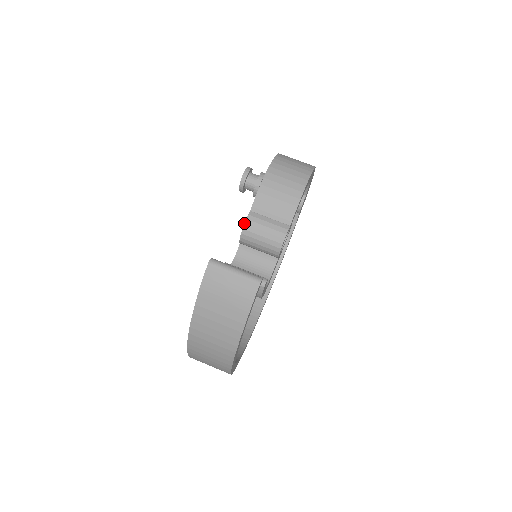
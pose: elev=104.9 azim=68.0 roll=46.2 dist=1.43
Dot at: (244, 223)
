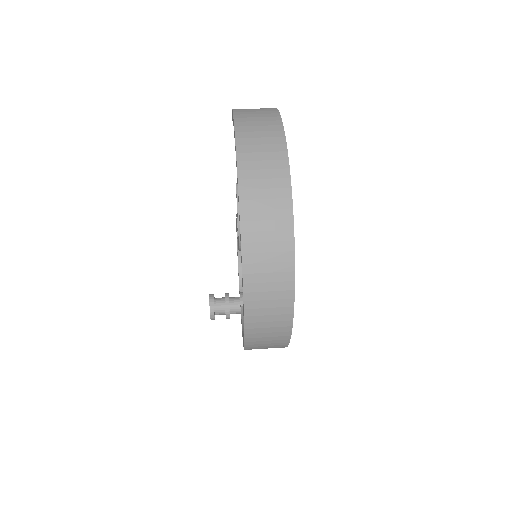
Dot at: (236, 214)
